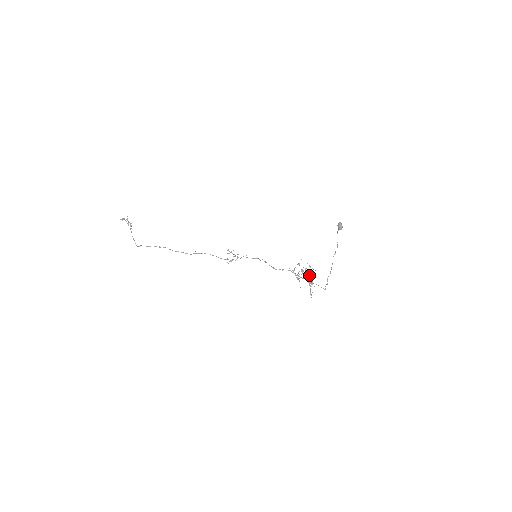
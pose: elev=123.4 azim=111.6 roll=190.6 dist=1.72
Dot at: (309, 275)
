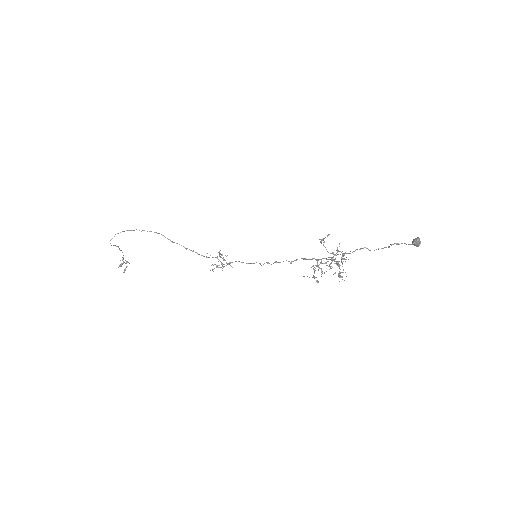
Dot at: (338, 263)
